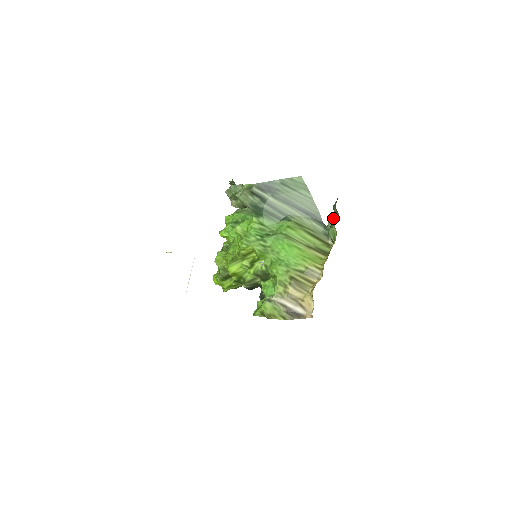
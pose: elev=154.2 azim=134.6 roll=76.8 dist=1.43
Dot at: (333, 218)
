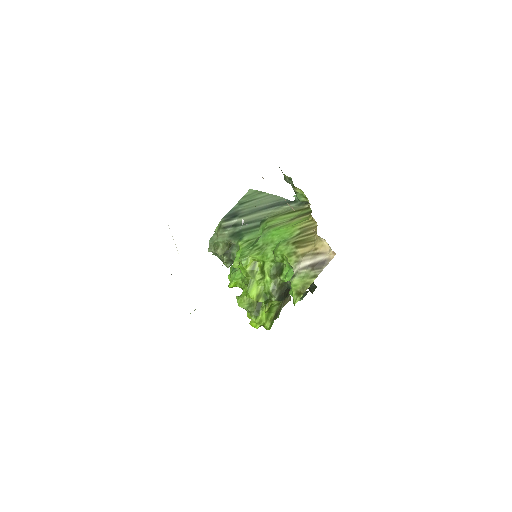
Dot at: occluded
